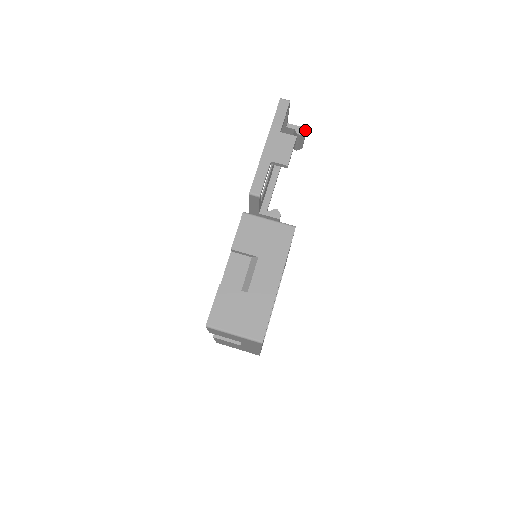
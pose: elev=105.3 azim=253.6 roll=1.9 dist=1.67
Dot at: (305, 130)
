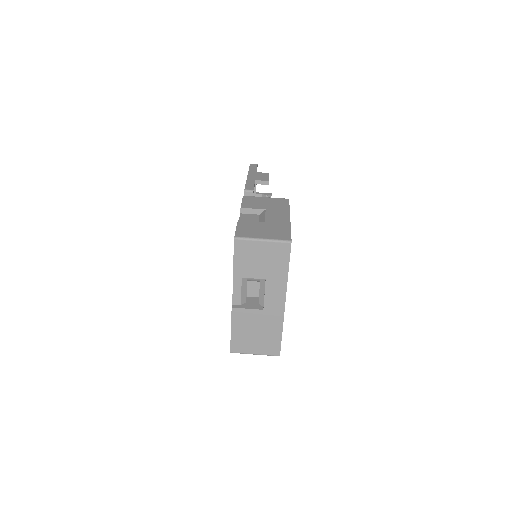
Dot at: (271, 194)
